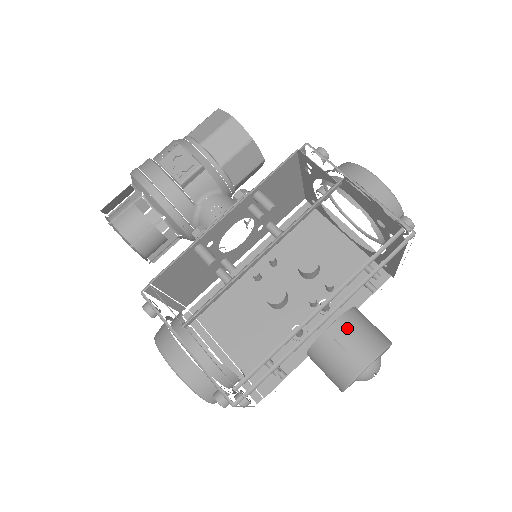
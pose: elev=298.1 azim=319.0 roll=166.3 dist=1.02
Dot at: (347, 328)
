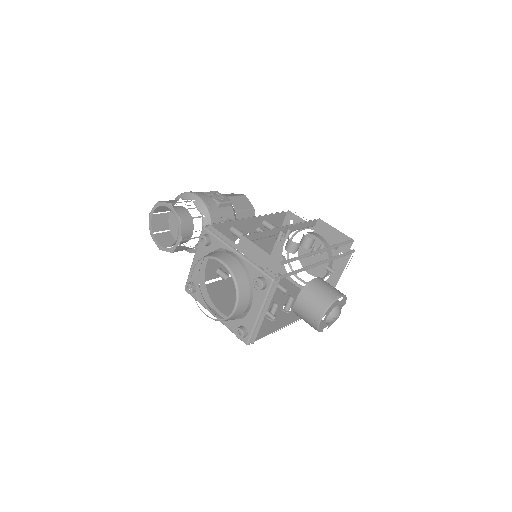
Dot at: (325, 281)
